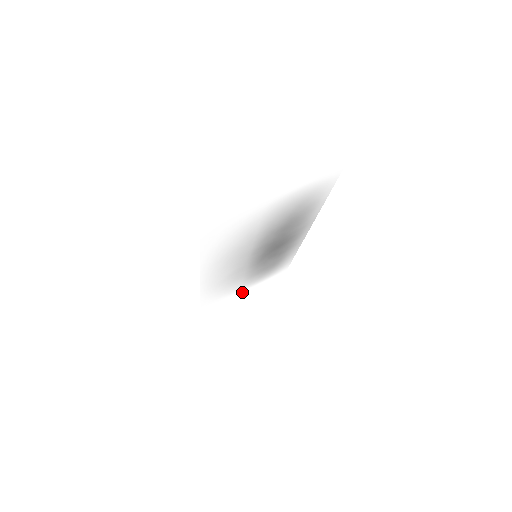
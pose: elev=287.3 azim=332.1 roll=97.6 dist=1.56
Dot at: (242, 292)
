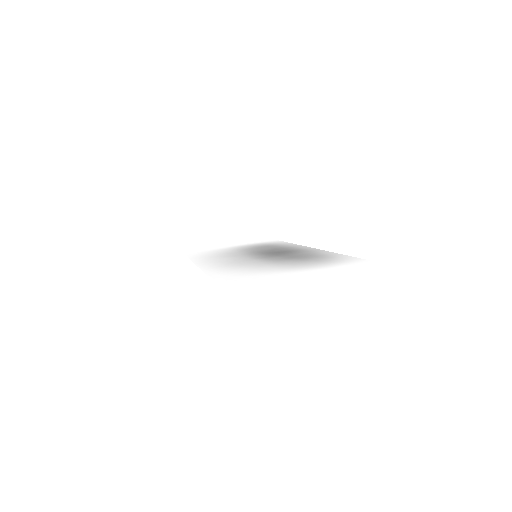
Dot at: (228, 246)
